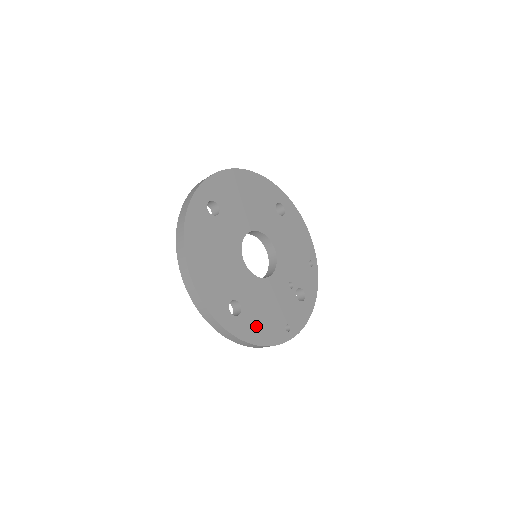
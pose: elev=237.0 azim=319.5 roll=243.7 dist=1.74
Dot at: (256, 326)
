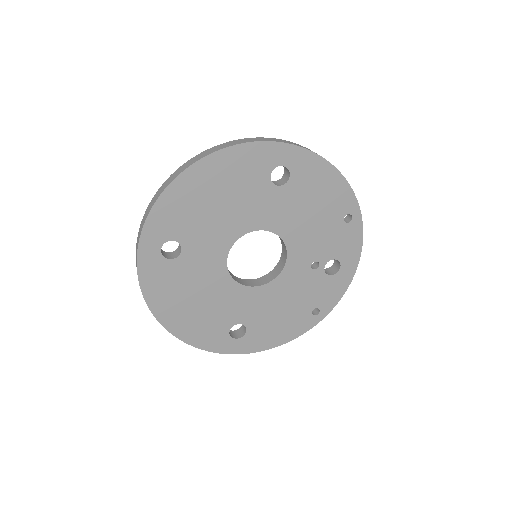
Dot at: (270, 332)
